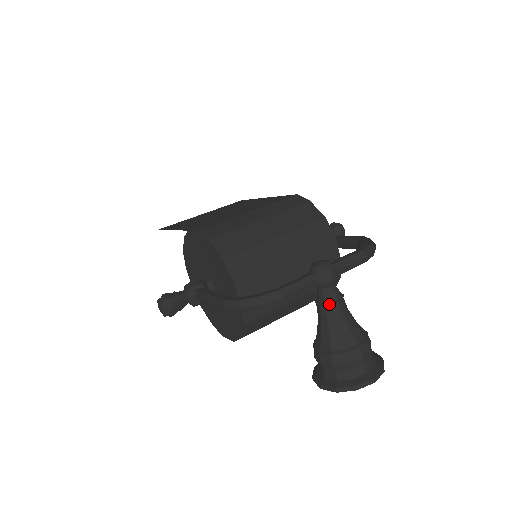
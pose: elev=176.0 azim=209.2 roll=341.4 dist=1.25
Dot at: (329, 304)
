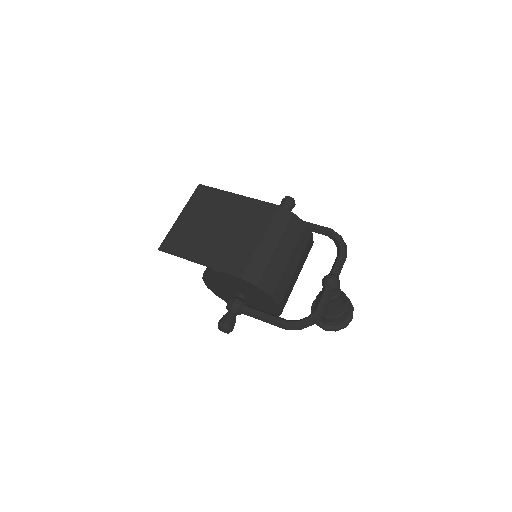
Dot at: (336, 298)
